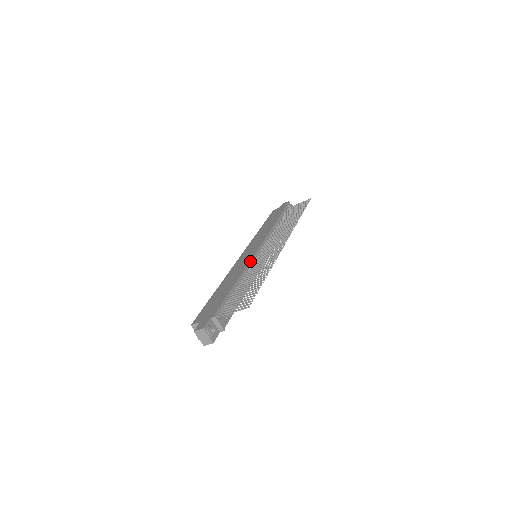
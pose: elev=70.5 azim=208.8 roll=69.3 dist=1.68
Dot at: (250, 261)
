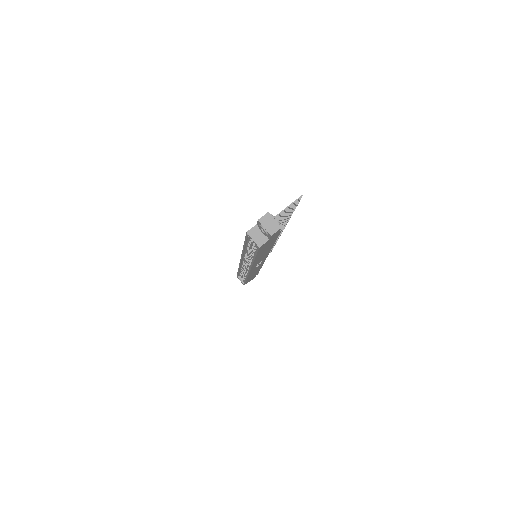
Dot at: occluded
